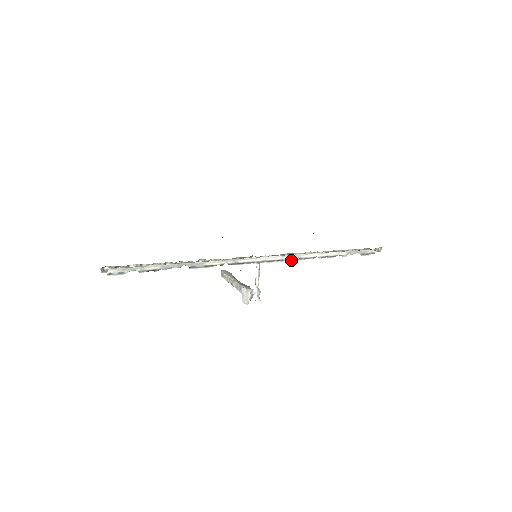
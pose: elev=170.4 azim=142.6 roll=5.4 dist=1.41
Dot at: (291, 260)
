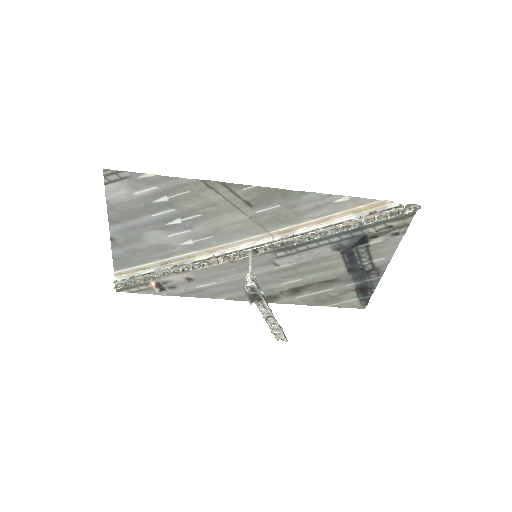
Dot at: (285, 240)
